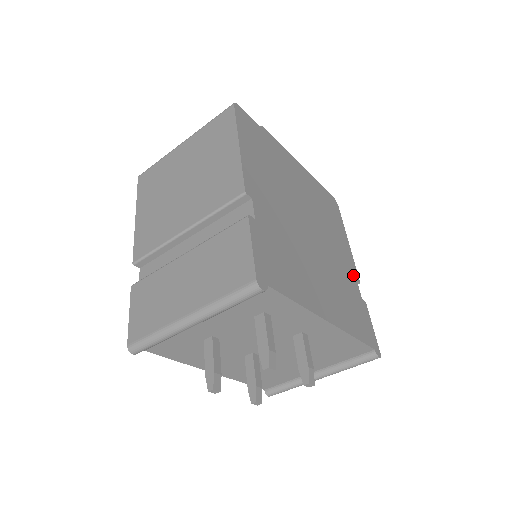
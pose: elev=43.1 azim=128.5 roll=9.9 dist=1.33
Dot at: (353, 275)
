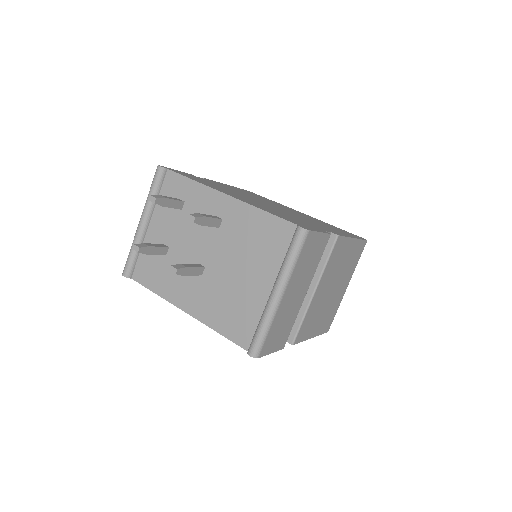
Dot at: occluded
